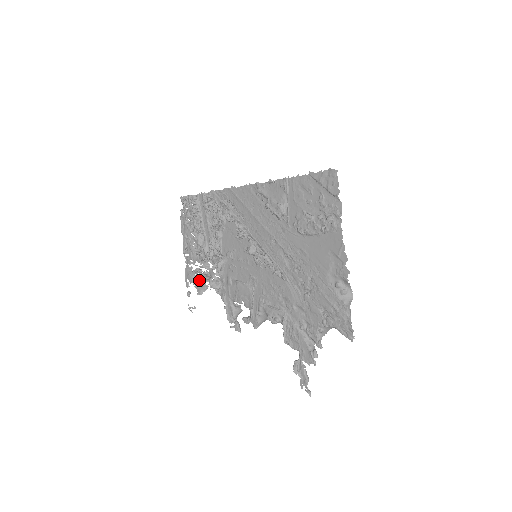
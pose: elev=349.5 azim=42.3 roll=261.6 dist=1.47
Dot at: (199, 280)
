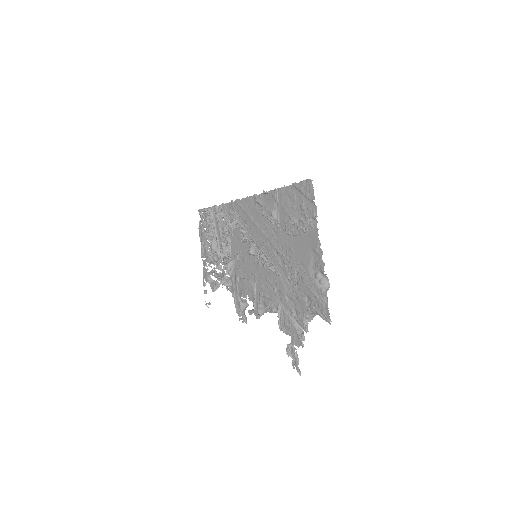
Dot at: (213, 280)
